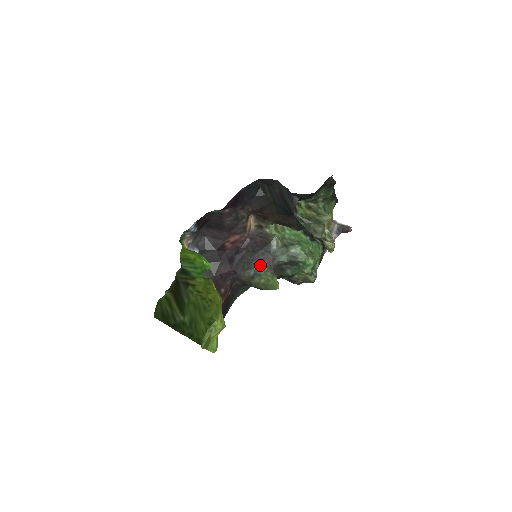
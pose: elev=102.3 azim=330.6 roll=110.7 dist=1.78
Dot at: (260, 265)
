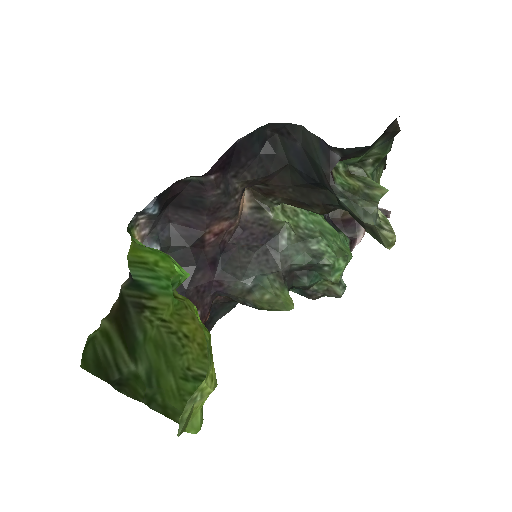
Dot at: (262, 271)
